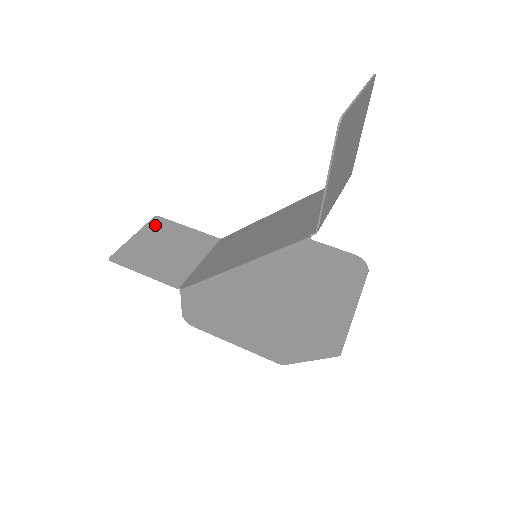
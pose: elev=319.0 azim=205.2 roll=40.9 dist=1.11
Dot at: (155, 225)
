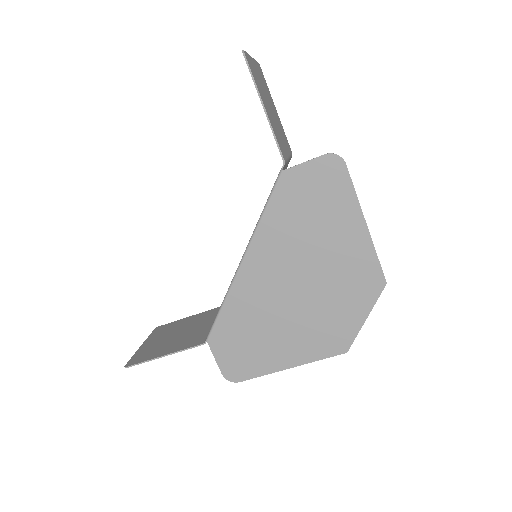
Dot at: (158, 331)
